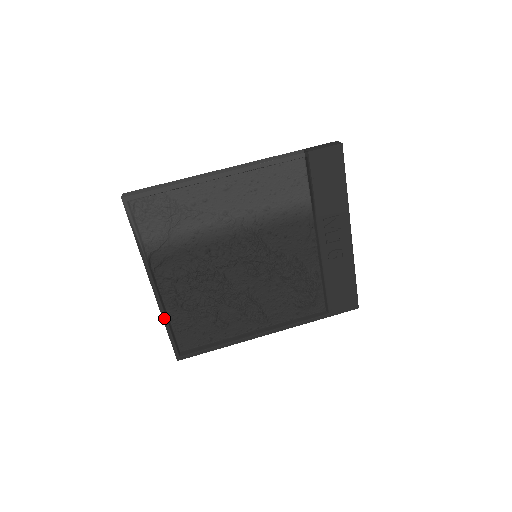
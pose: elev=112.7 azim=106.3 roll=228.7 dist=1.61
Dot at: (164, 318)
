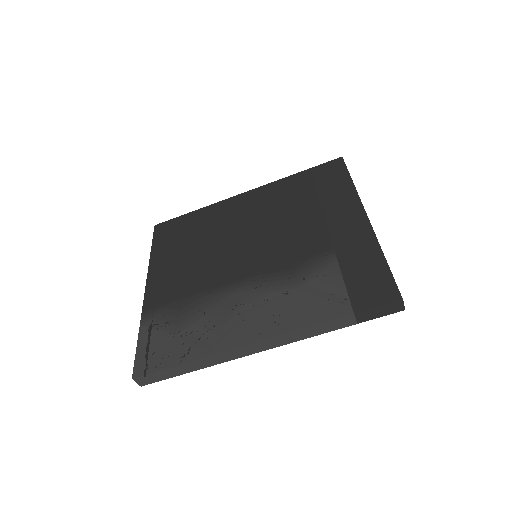
Dot at: occluded
